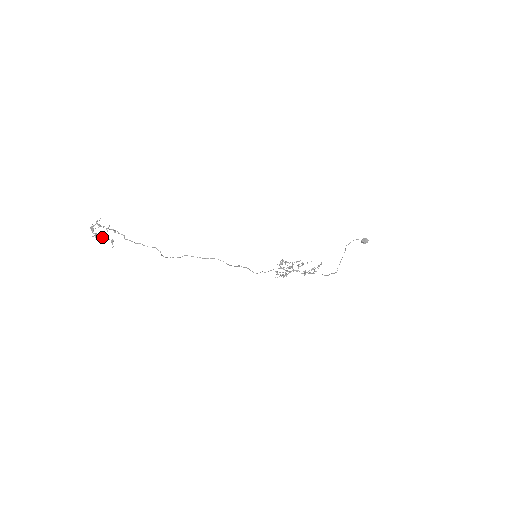
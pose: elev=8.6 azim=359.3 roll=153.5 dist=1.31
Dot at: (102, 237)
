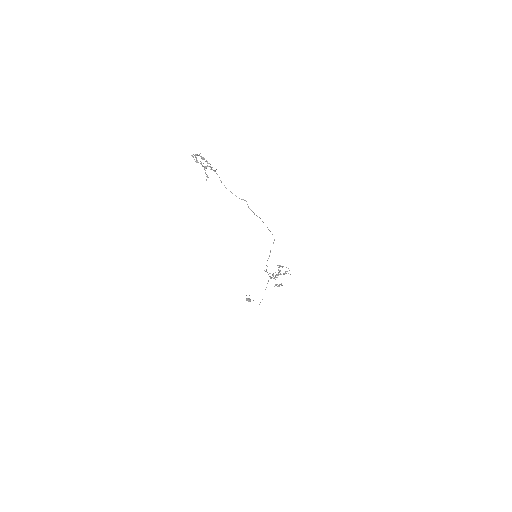
Dot at: occluded
